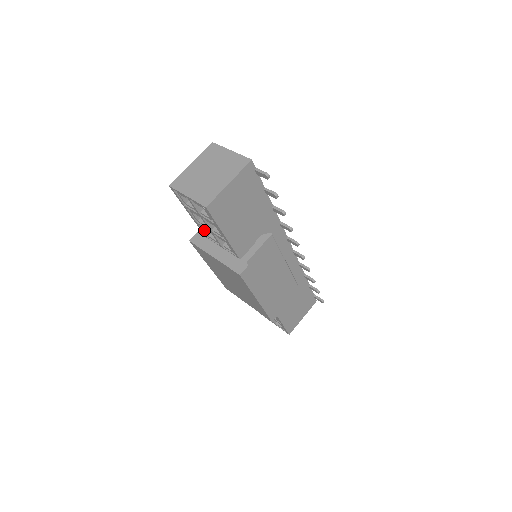
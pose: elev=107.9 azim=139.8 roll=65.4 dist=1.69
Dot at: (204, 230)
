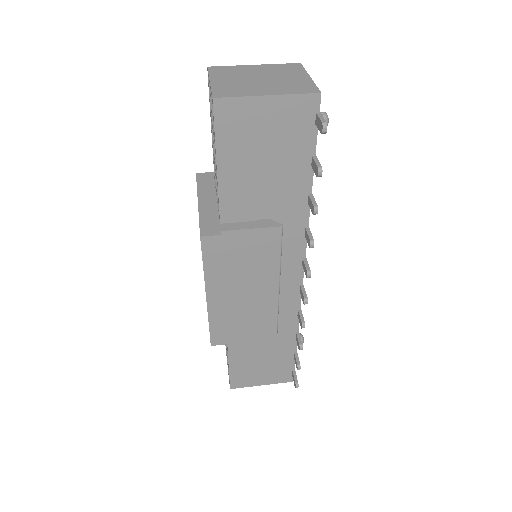
Dot at: occluded
